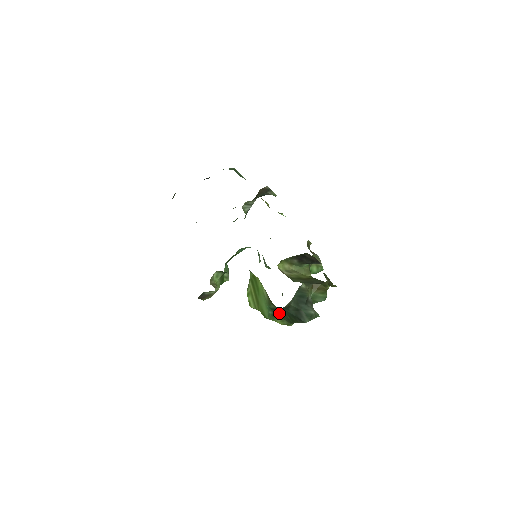
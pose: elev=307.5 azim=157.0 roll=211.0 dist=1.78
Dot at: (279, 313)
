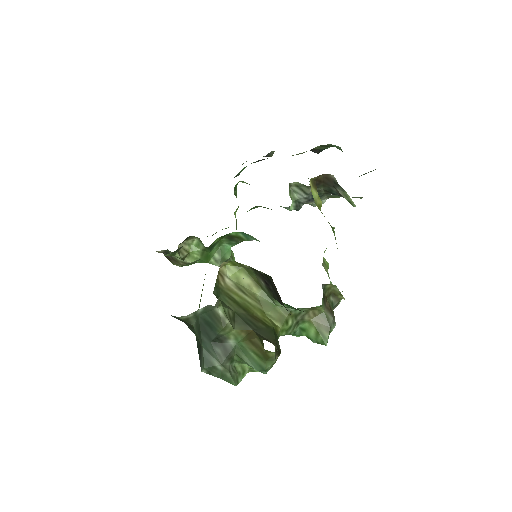
Dot at: occluded
